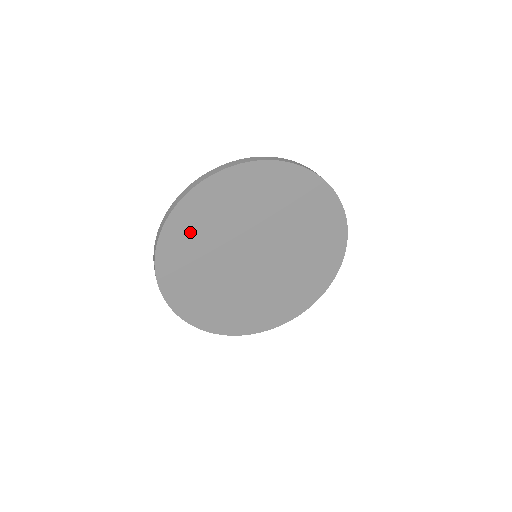
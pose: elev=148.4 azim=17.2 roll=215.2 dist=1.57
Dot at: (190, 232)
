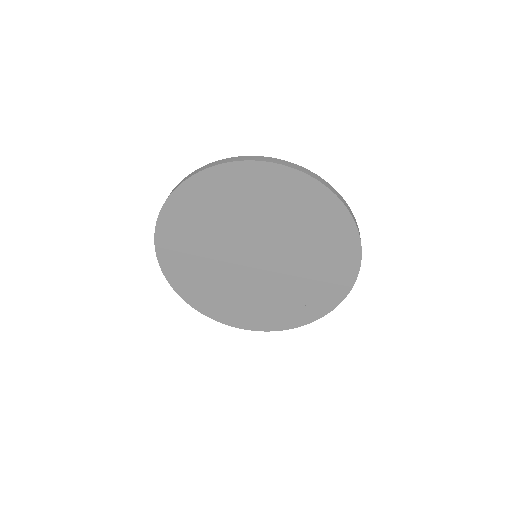
Dot at: (243, 188)
